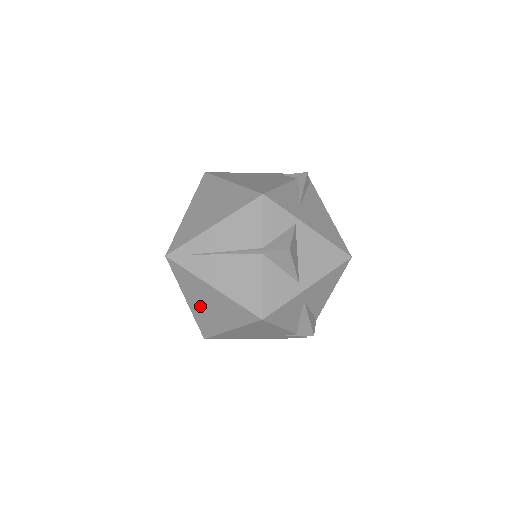
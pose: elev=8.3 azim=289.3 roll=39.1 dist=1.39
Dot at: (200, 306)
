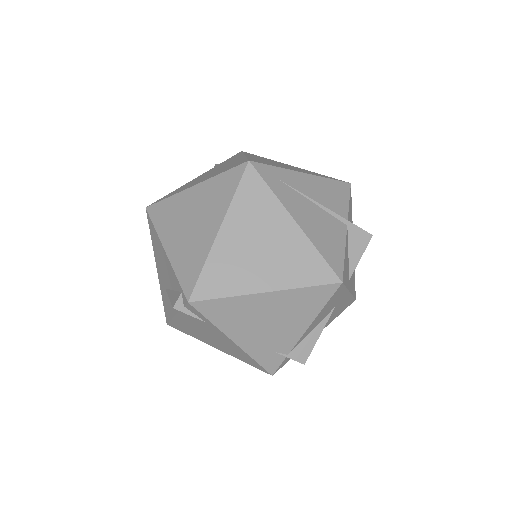
Dot at: (241, 244)
